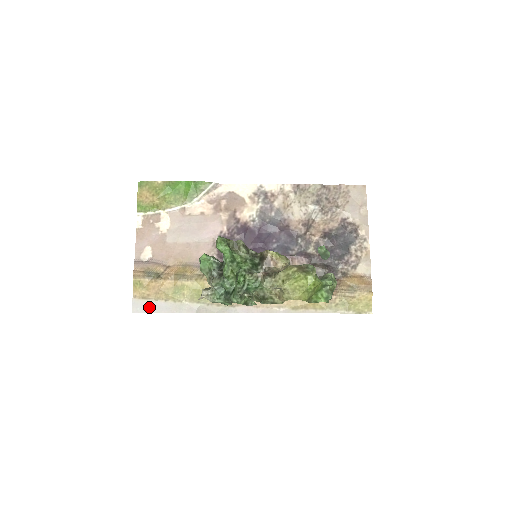
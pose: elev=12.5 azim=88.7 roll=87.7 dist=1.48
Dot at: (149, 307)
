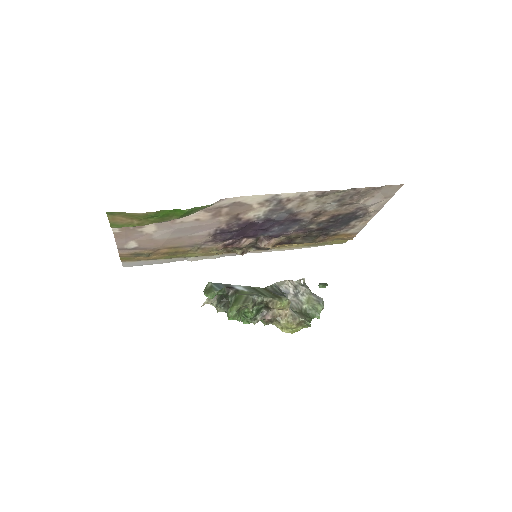
Dot at: (140, 264)
